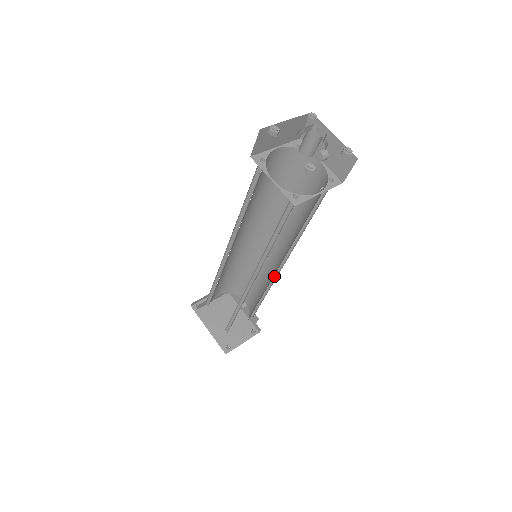
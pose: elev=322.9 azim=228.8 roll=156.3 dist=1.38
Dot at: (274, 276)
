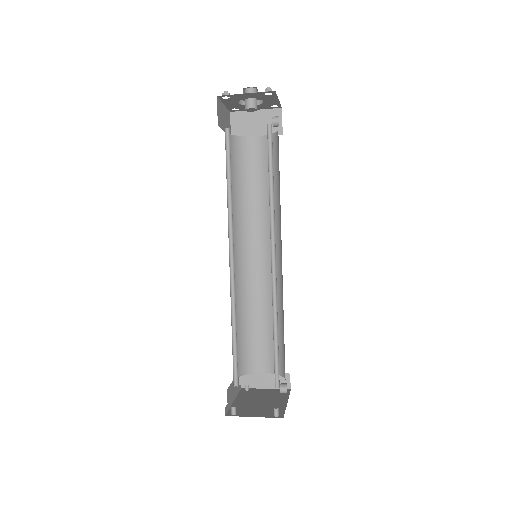
Dot at: (276, 289)
